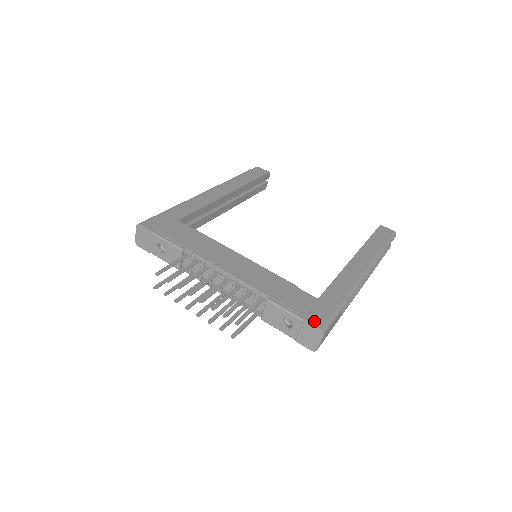
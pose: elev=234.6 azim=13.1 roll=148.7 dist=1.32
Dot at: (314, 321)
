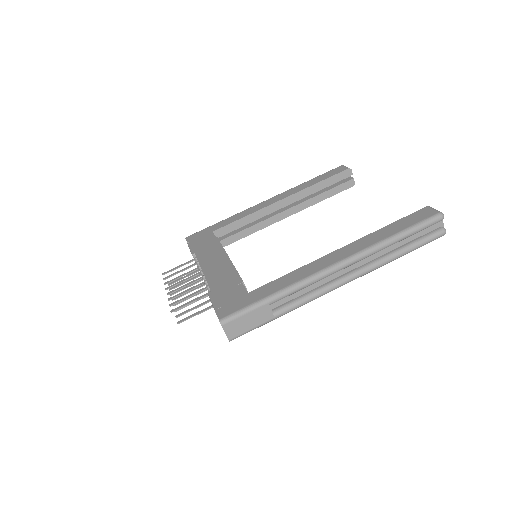
Dot at: (221, 312)
